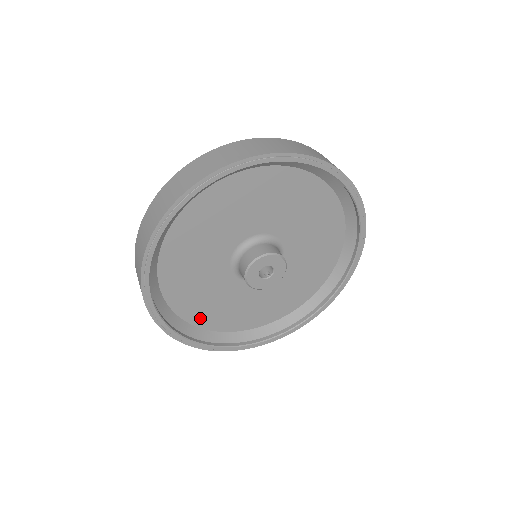
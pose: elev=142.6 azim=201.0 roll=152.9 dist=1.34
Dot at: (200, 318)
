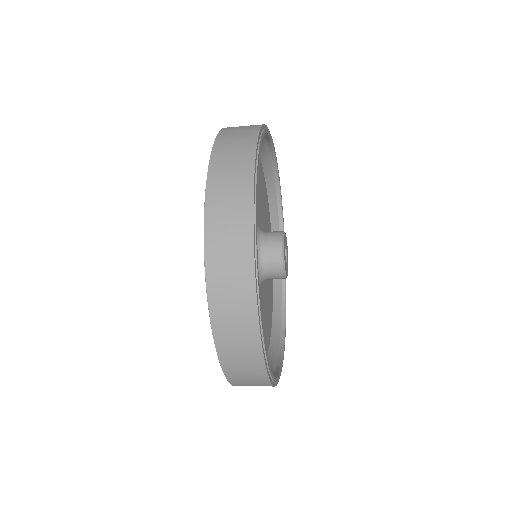
Dot at: occluded
